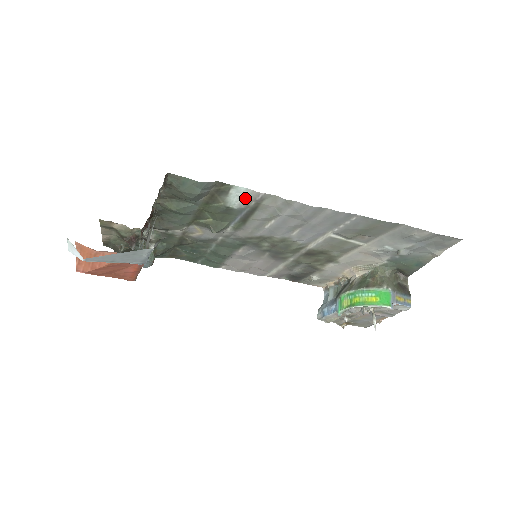
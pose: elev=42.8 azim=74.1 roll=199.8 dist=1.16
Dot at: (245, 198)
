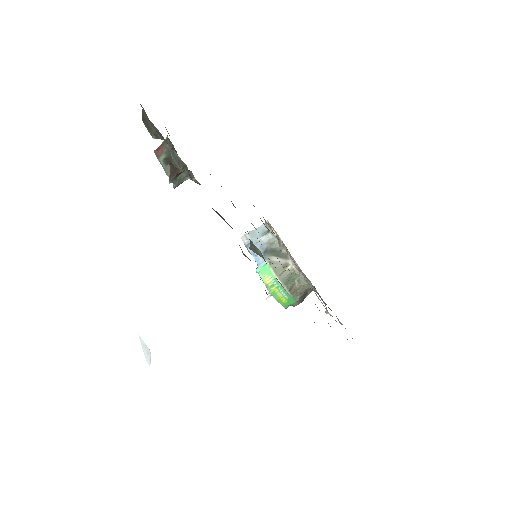
Dot at: occluded
